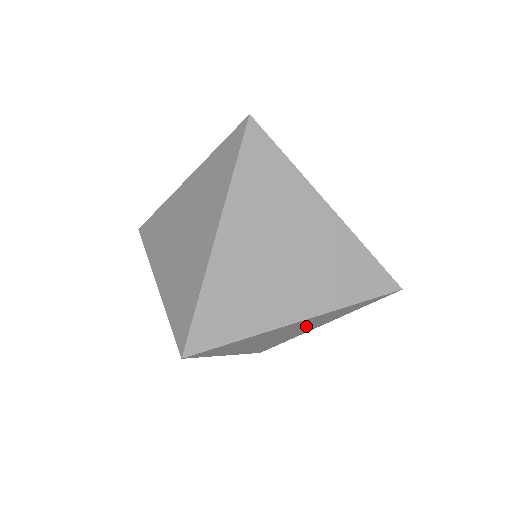
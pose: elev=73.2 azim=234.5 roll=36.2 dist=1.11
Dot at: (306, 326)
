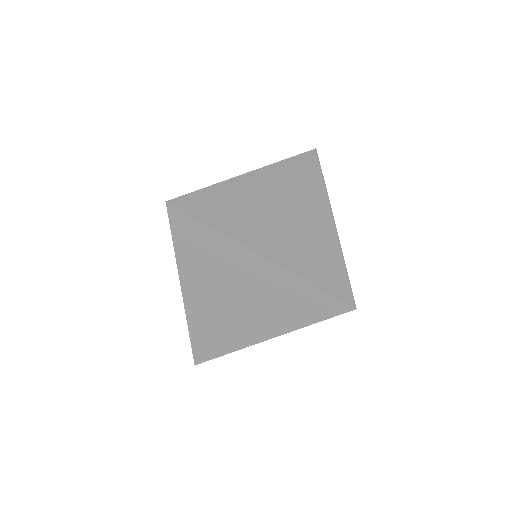
Dot at: (259, 303)
